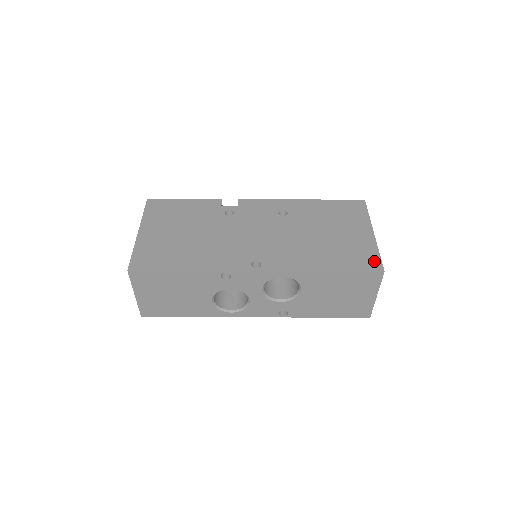
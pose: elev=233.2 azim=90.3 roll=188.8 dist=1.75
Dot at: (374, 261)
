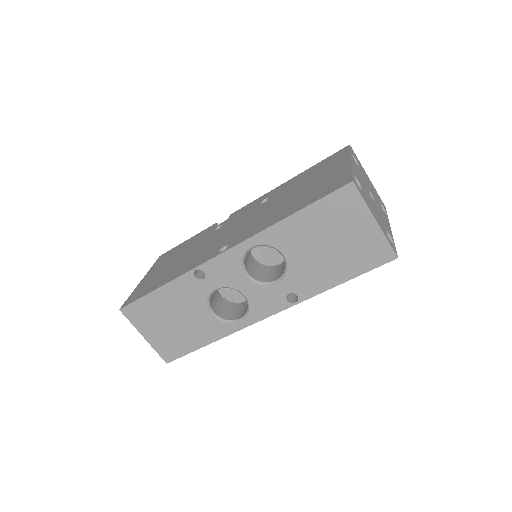
Dot at: (343, 180)
